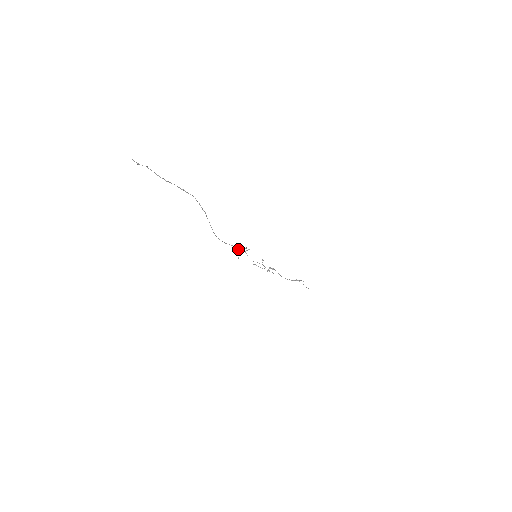
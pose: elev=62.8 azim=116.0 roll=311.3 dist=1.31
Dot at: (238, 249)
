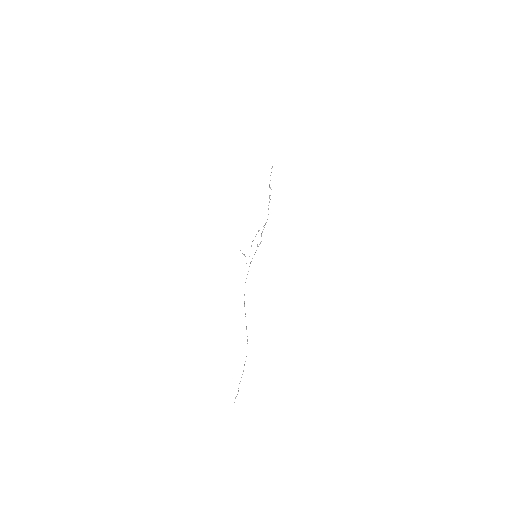
Dot at: occluded
